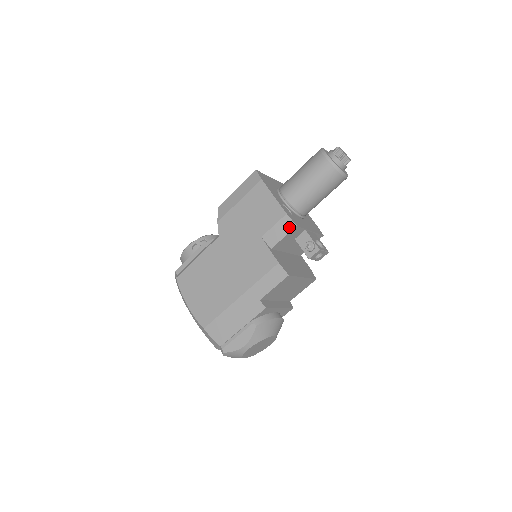
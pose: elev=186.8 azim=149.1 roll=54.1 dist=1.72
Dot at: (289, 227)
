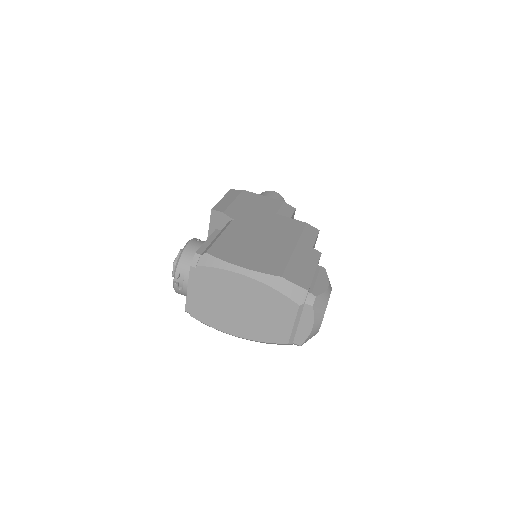
Dot at: (292, 209)
